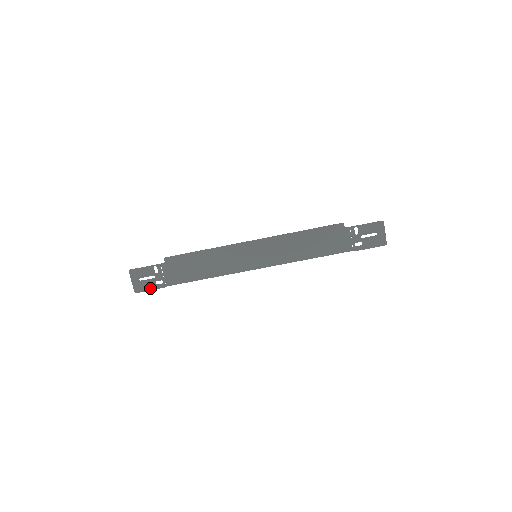
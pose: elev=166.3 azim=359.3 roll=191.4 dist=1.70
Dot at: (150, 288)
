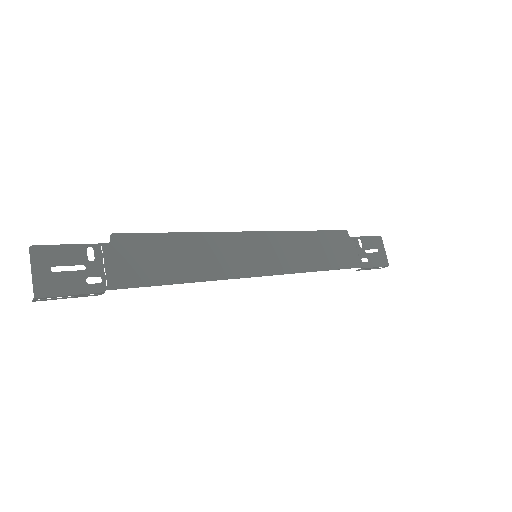
Dot at: (72, 290)
